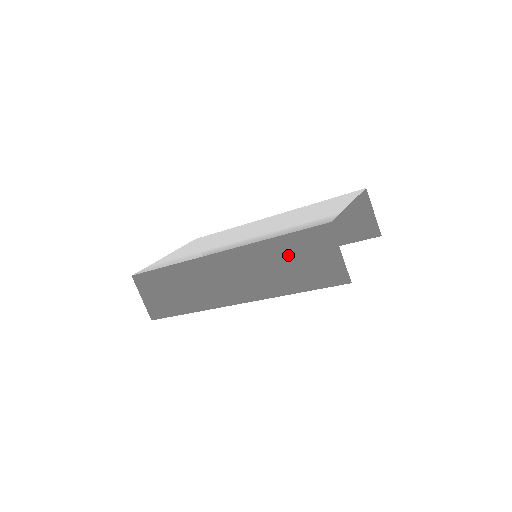
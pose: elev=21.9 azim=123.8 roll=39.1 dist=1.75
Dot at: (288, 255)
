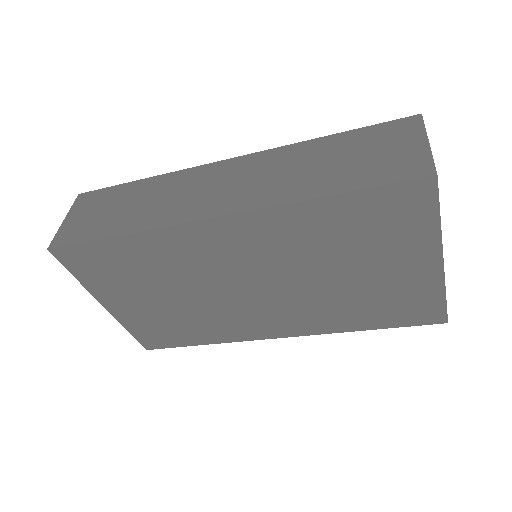
Dot at: (338, 152)
